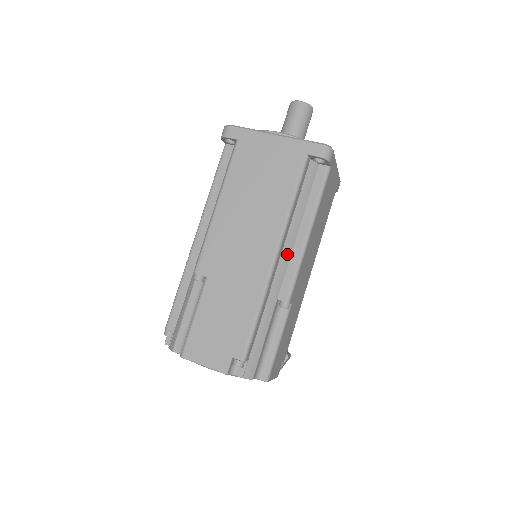
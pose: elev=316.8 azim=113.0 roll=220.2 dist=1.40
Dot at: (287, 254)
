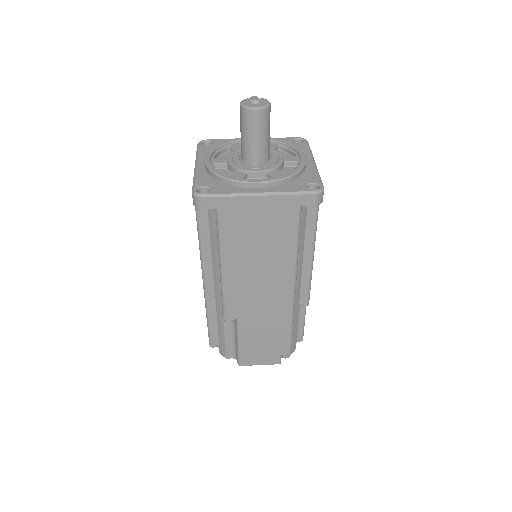
Dot at: (299, 276)
